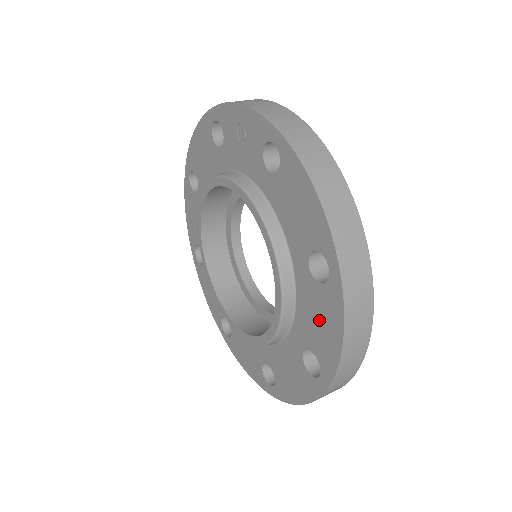
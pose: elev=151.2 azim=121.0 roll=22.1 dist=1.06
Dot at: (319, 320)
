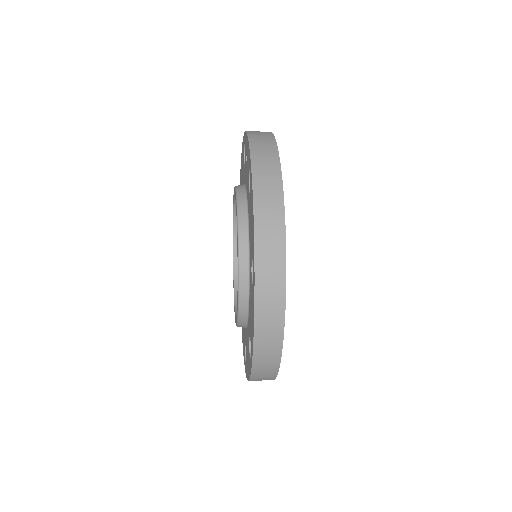
Dot at: (251, 313)
